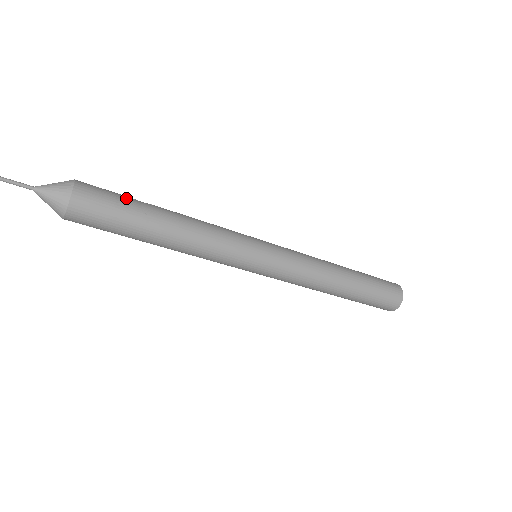
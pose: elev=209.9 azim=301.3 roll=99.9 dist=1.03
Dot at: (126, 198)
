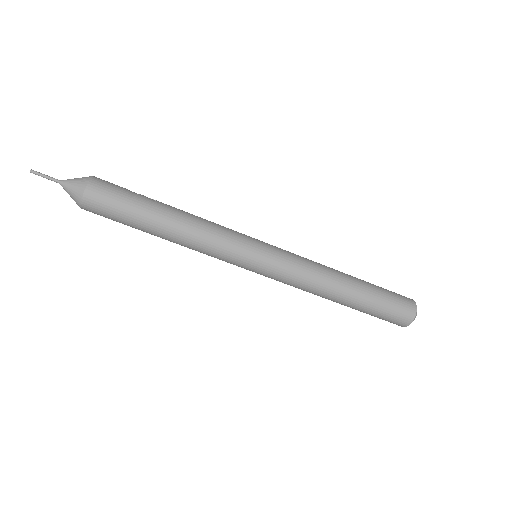
Dot at: occluded
